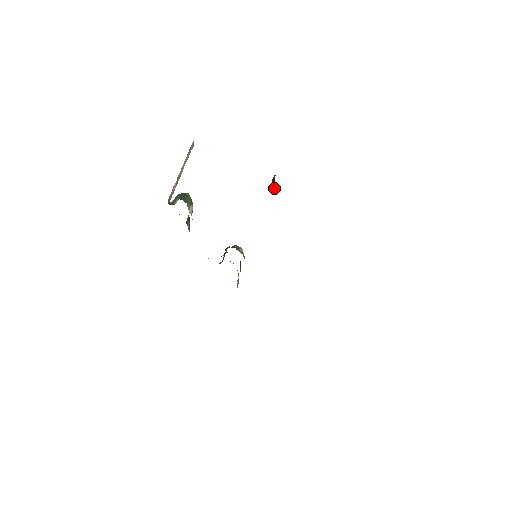
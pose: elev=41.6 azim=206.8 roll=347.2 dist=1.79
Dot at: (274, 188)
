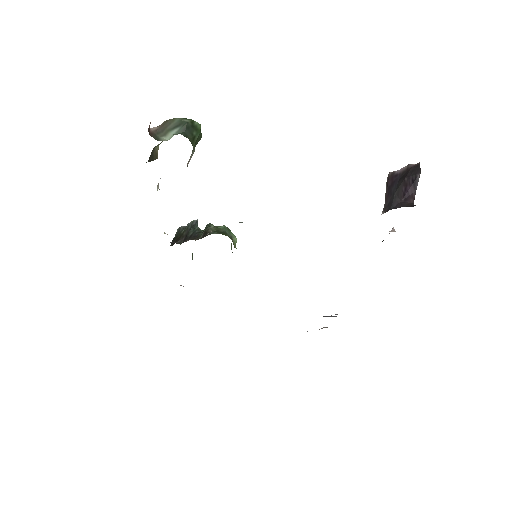
Dot at: (410, 201)
